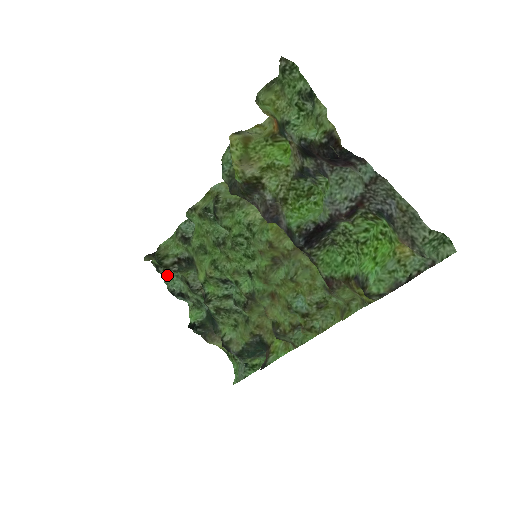
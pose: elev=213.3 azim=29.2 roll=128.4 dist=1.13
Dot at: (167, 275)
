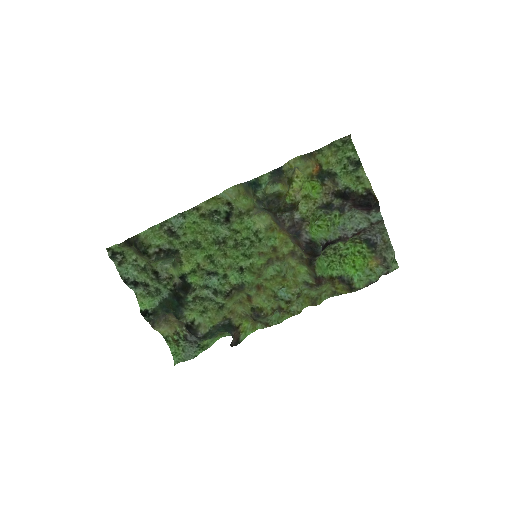
Dot at: (124, 263)
